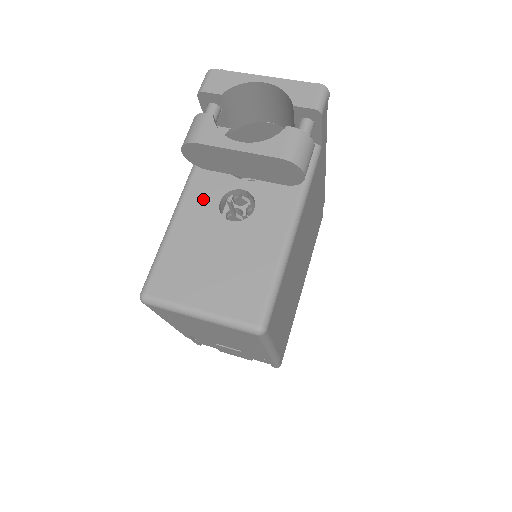
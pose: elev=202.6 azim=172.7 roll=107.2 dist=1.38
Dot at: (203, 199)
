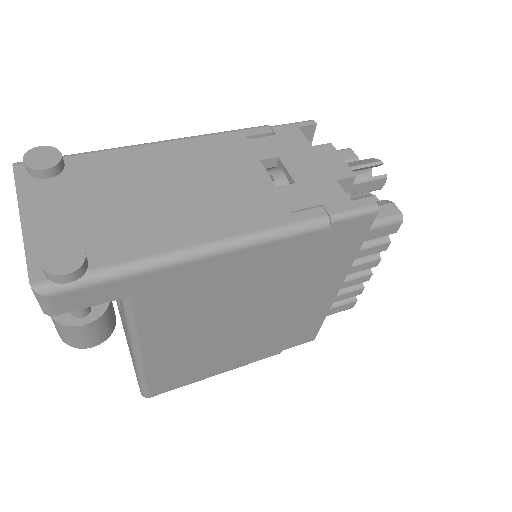
Dot at: occluded
